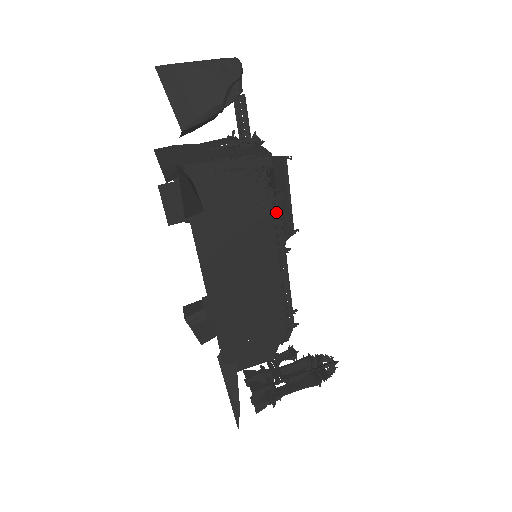
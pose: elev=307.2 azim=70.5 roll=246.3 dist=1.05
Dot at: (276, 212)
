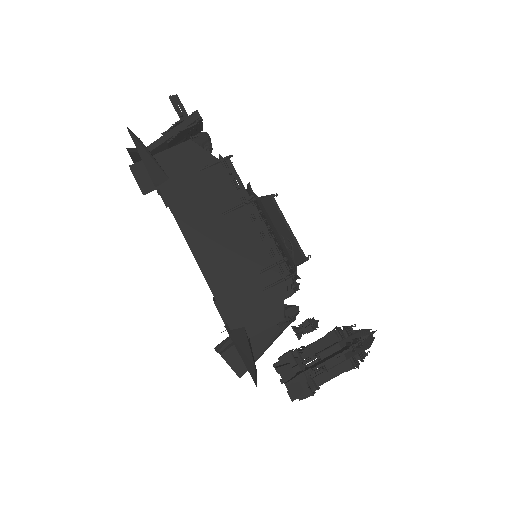
Dot at: (230, 169)
